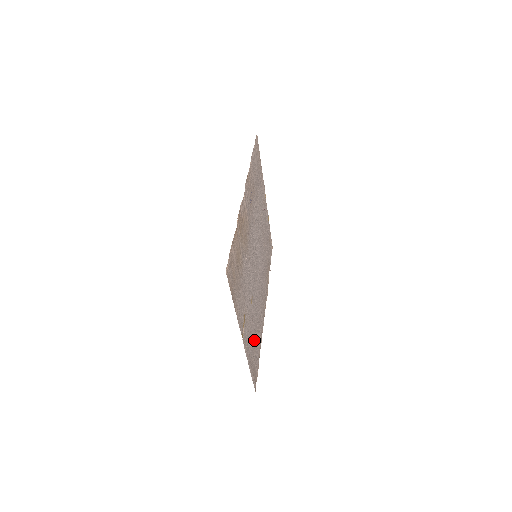
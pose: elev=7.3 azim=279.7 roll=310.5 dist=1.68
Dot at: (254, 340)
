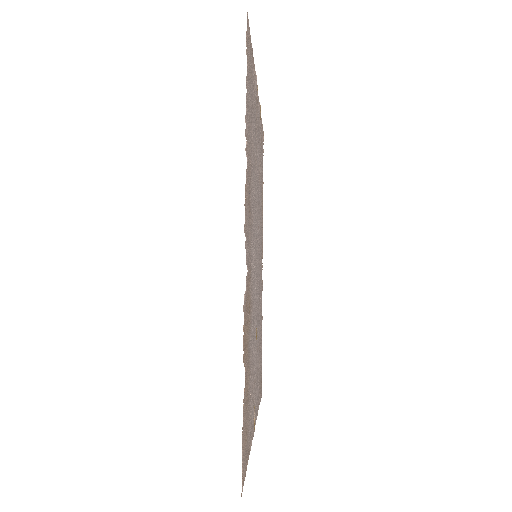
Dot at: (259, 358)
